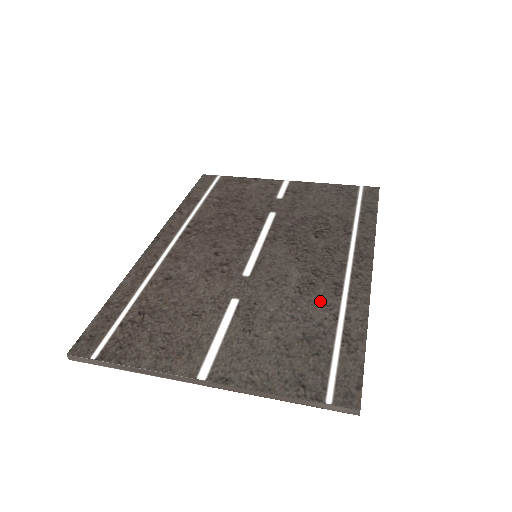
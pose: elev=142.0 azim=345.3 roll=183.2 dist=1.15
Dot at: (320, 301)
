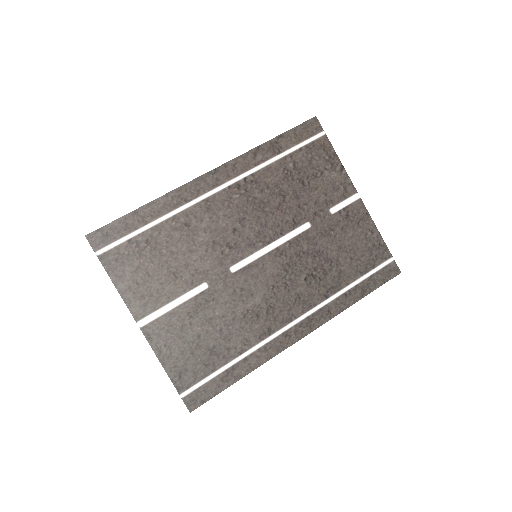
Dot at: (247, 333)
